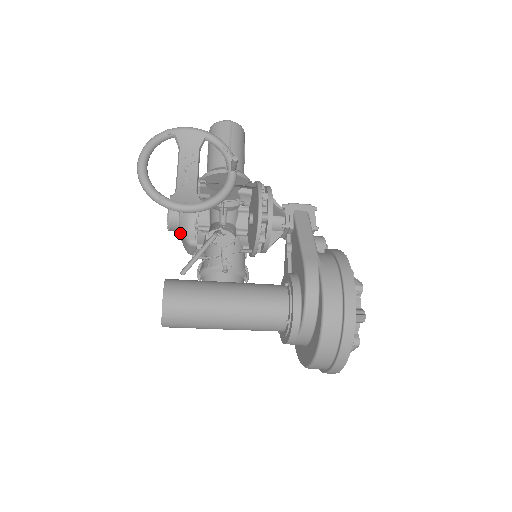
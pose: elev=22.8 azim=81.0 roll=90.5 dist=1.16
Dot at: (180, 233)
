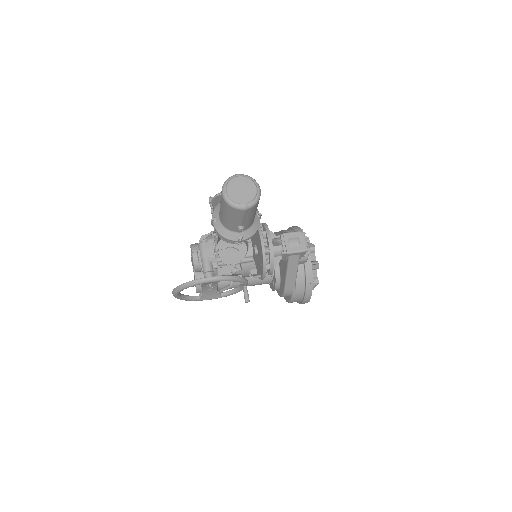
Dot at: occluded
